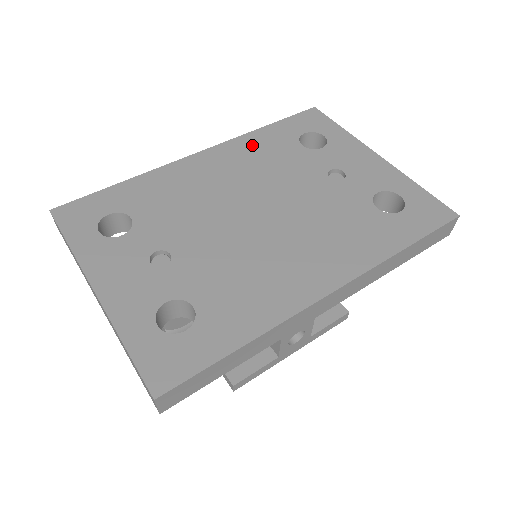
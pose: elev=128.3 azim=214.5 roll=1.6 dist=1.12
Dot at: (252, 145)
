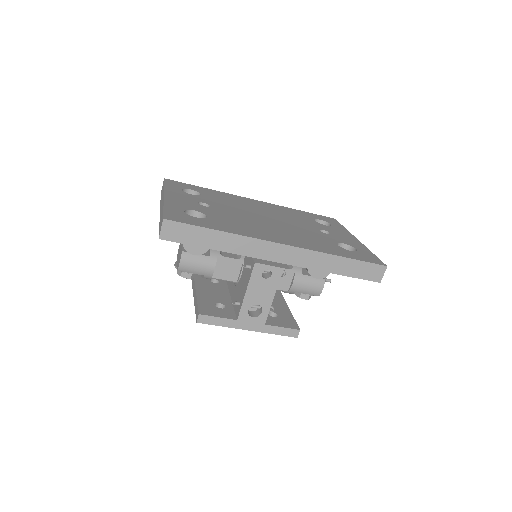
Dot at: (286, 210)
